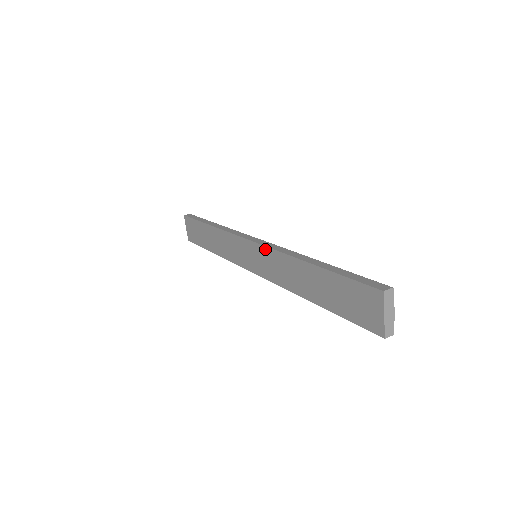
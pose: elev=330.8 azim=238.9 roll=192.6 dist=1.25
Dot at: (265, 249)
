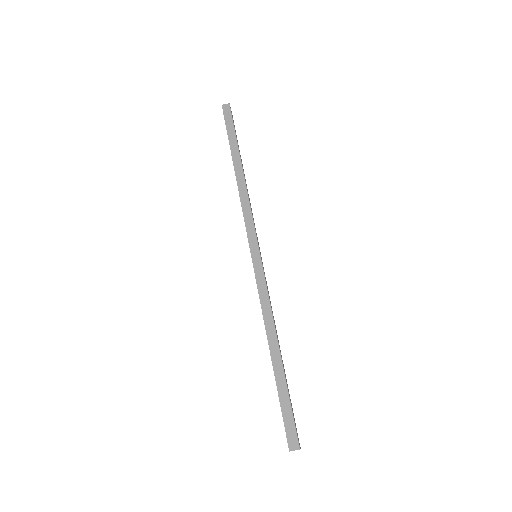
Dot at: occluded
